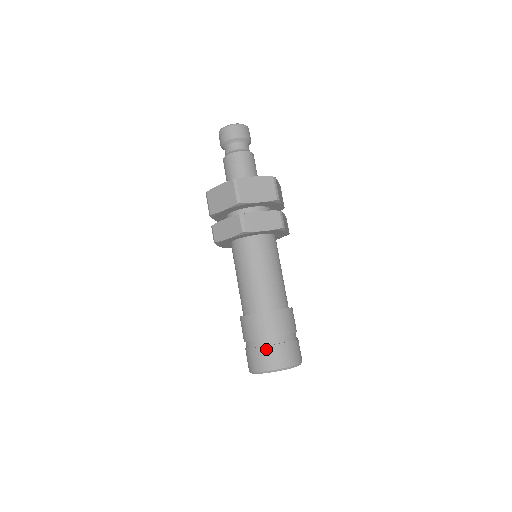
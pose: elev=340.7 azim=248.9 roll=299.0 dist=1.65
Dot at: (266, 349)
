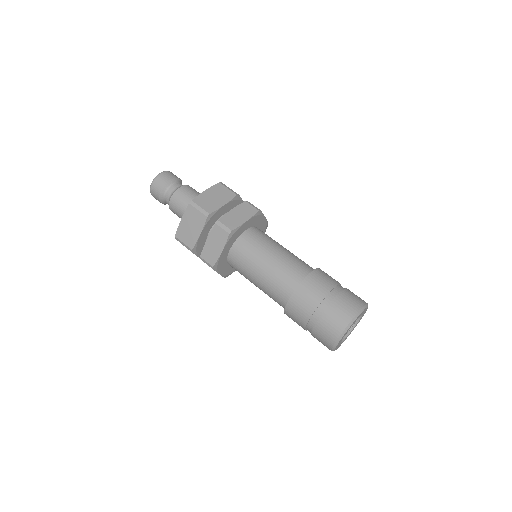
Dot at: (346, 291)
